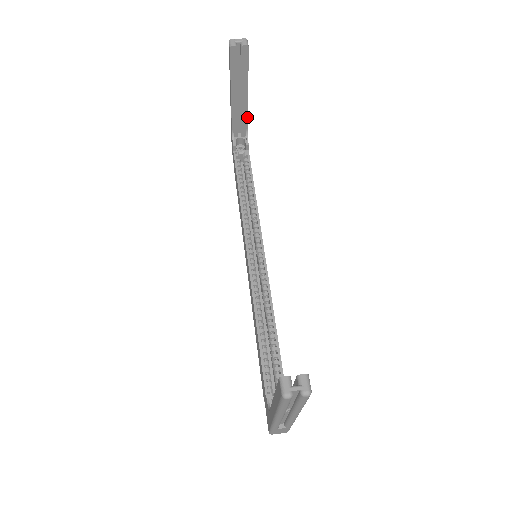
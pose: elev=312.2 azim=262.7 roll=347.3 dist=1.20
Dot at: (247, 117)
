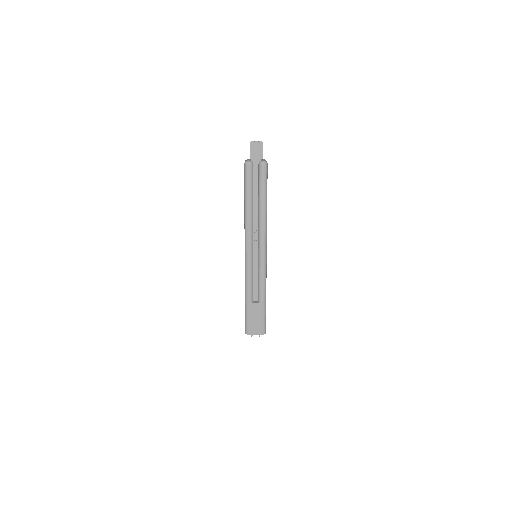
Dot at: occluded
